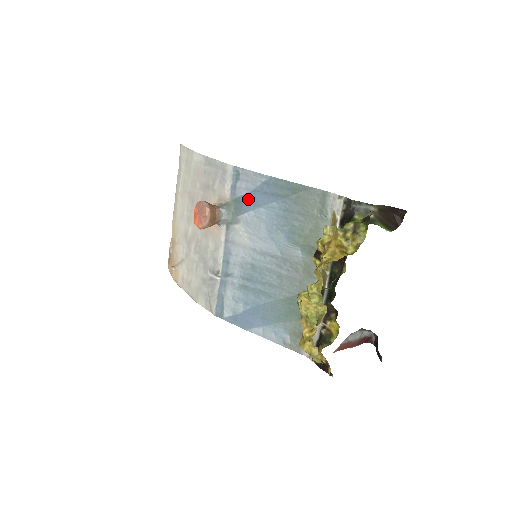
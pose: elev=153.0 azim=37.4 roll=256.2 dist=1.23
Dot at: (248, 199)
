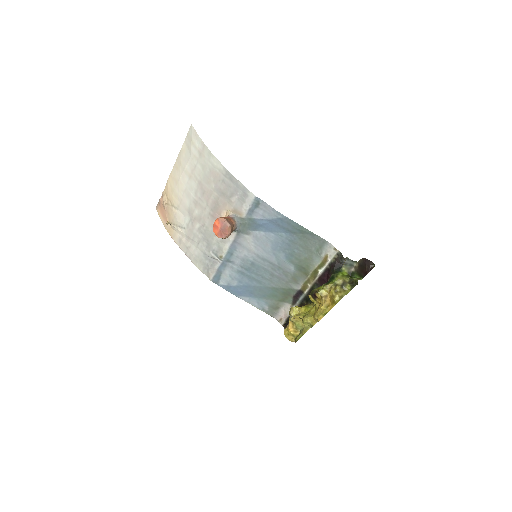
Dot at: (262, 224)
